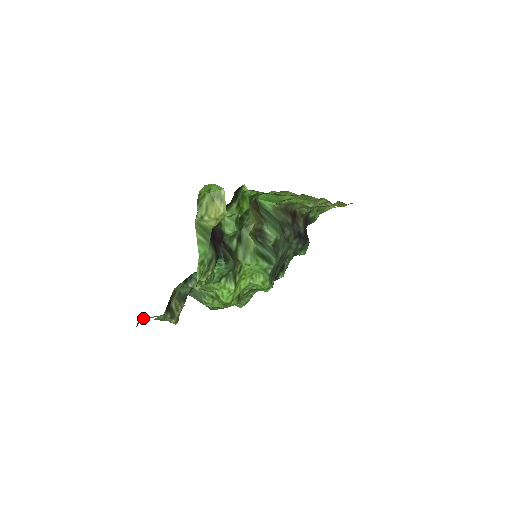
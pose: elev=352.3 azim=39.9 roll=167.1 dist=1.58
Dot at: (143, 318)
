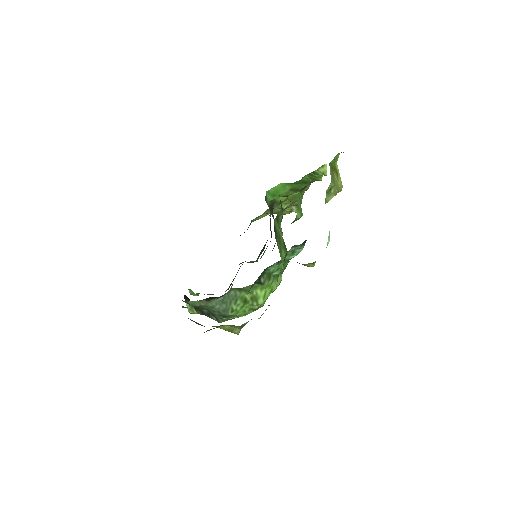
Dot at: (208, 330)
